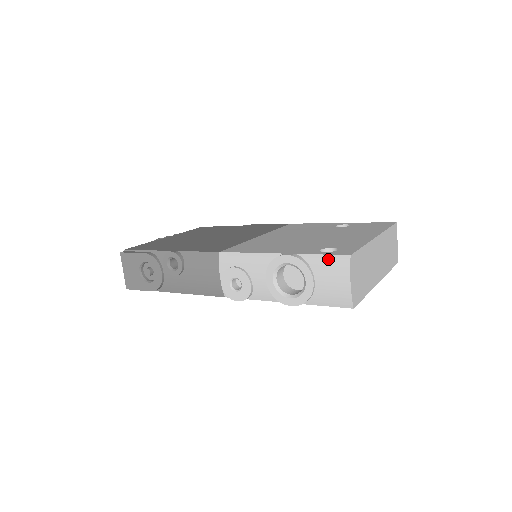
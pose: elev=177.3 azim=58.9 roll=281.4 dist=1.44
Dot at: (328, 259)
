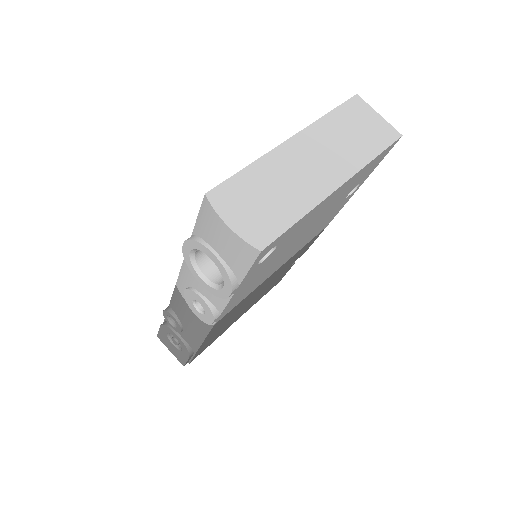
Dot at: (201, 217)
